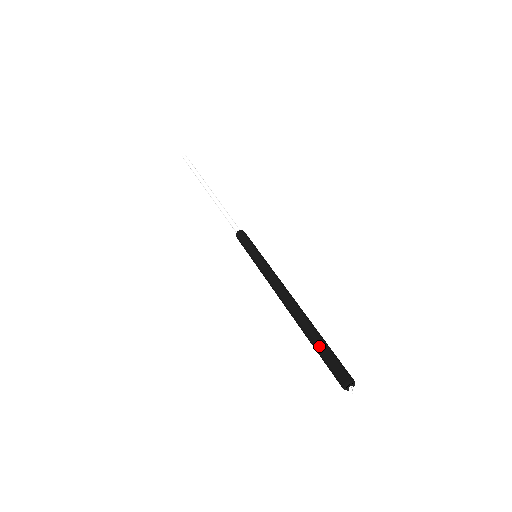
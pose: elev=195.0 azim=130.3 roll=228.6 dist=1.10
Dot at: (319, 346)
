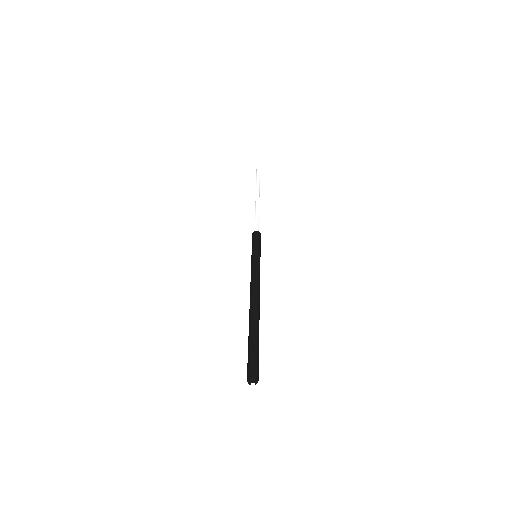
Dot at: (248, 345)
